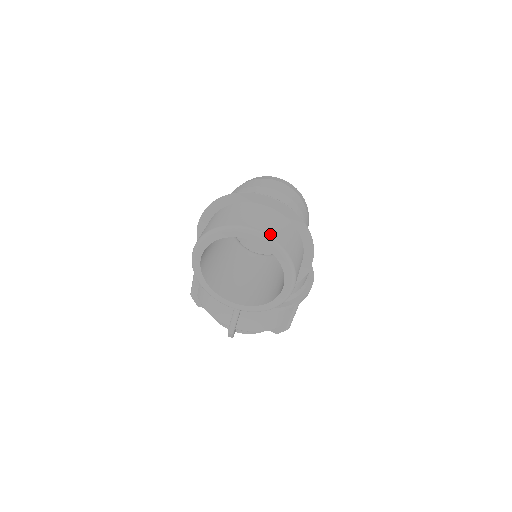
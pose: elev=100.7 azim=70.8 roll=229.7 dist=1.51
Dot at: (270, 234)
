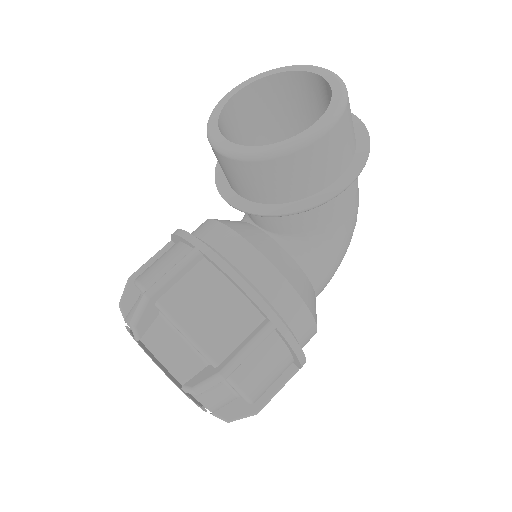
Dot at: occluded
